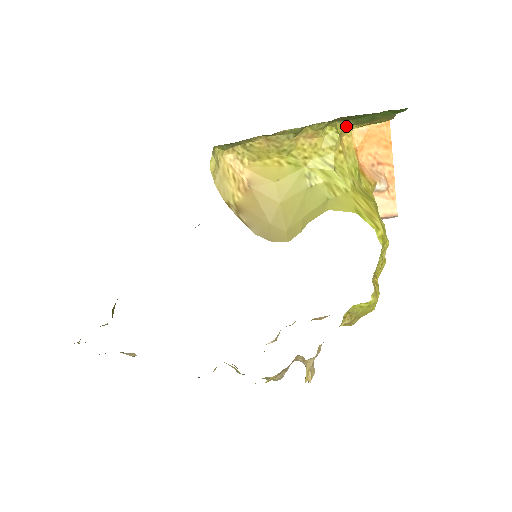
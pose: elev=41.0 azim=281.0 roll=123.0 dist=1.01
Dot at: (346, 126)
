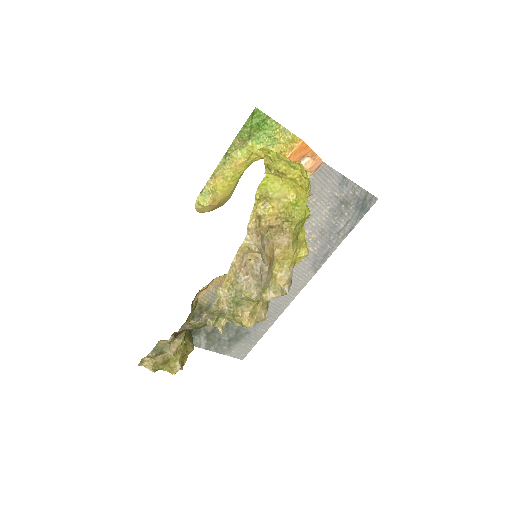
Dot at: occluded
